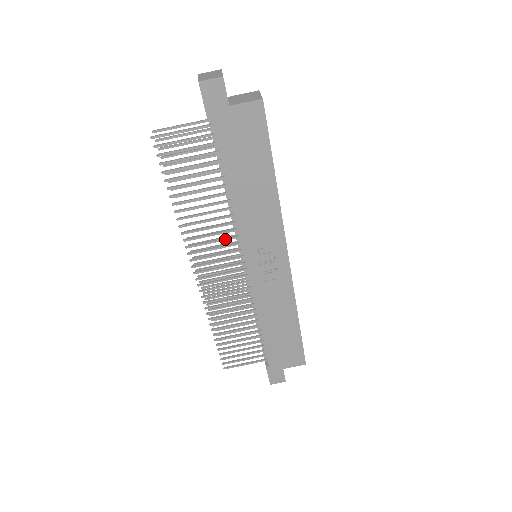
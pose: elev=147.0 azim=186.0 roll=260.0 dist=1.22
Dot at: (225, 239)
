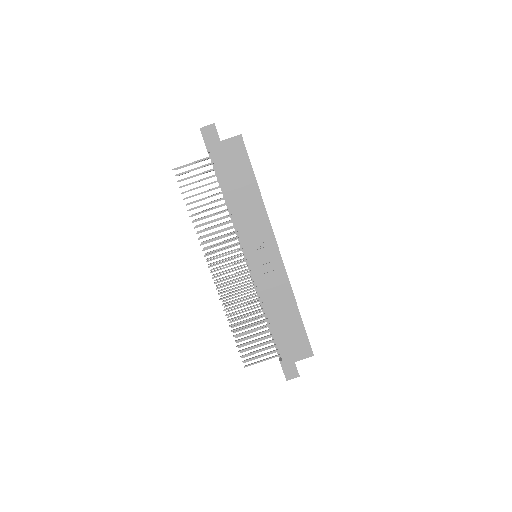
Dot at: (230, 241)
